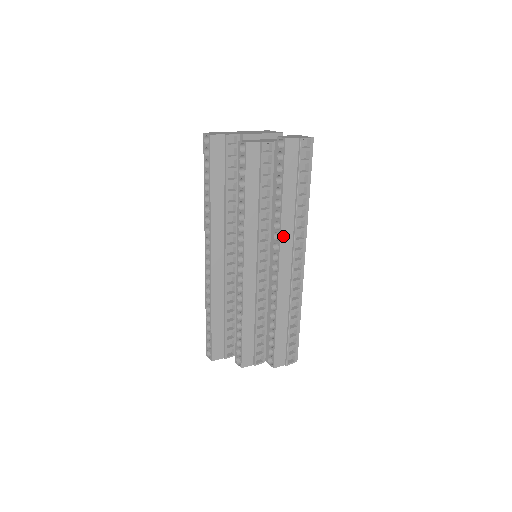
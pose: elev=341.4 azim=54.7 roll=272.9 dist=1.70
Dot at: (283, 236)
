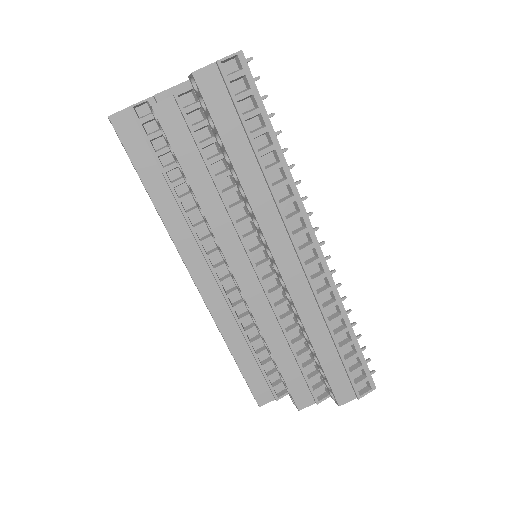
Dot at: (262, 220)
